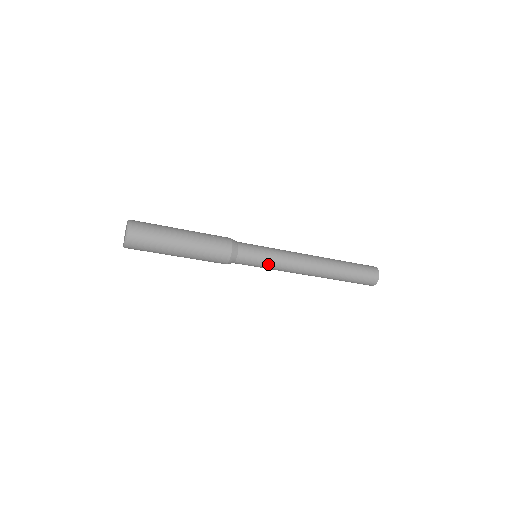
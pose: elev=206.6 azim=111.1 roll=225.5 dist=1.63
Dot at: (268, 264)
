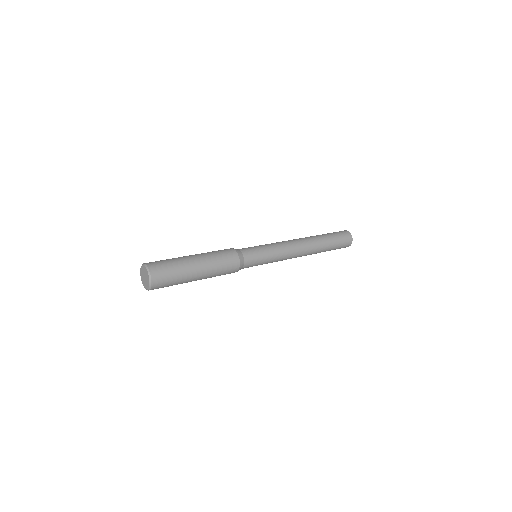
Dot at: (269, 260)
